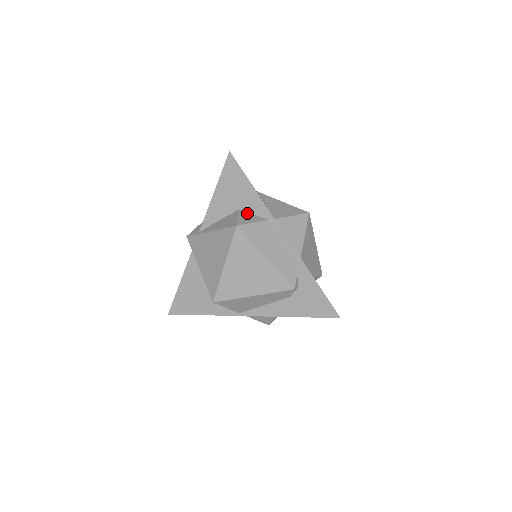
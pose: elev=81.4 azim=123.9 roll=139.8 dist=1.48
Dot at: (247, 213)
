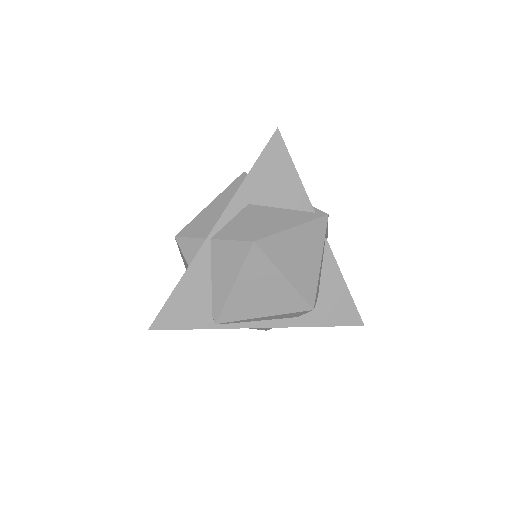
Dot at: occluded
